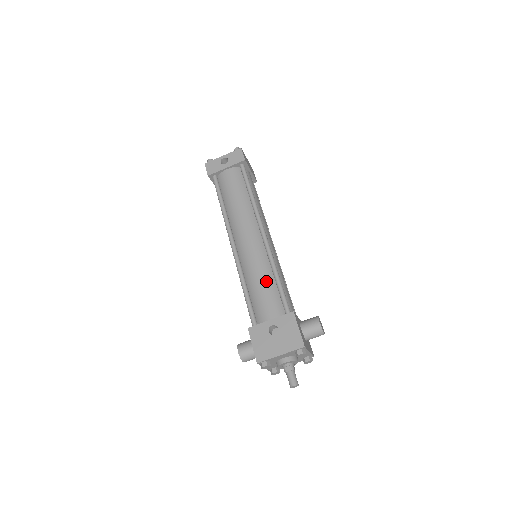
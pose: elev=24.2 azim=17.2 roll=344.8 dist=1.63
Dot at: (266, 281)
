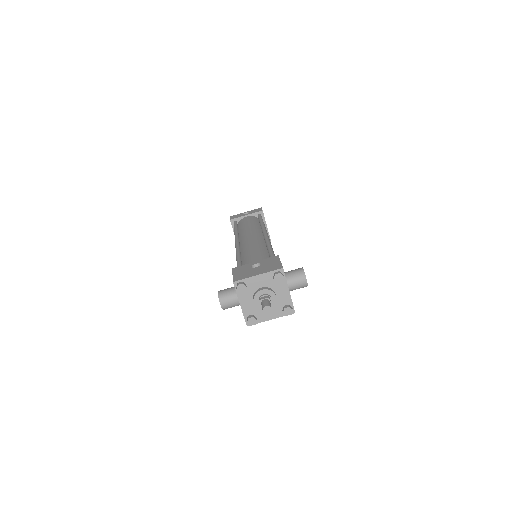
Dot at: (259, 250)
